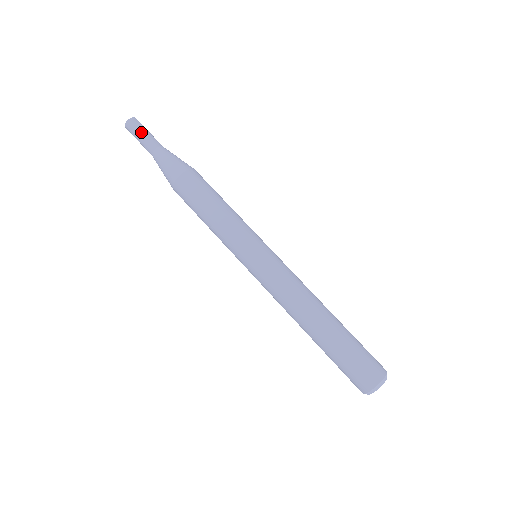
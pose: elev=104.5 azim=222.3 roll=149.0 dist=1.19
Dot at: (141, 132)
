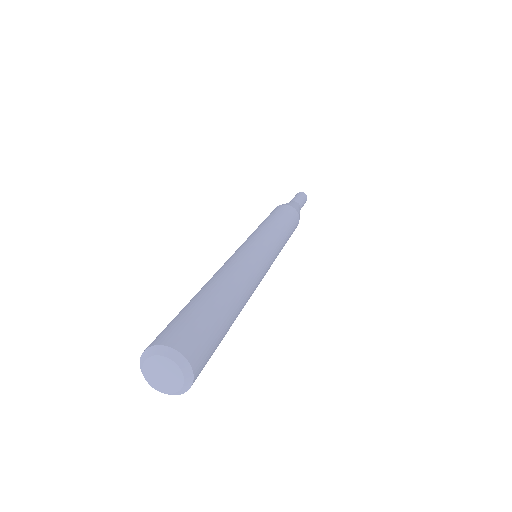
Dot at: (302, 197)
